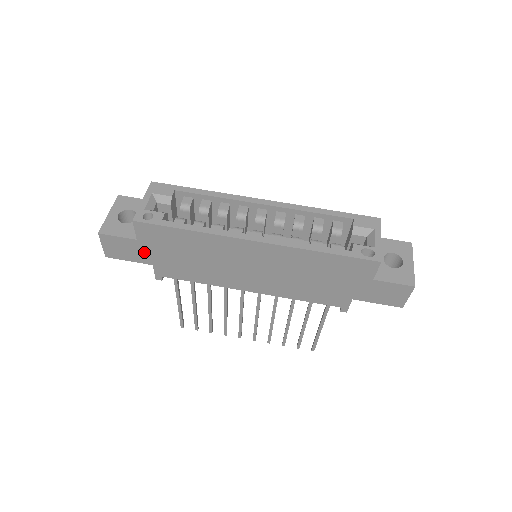
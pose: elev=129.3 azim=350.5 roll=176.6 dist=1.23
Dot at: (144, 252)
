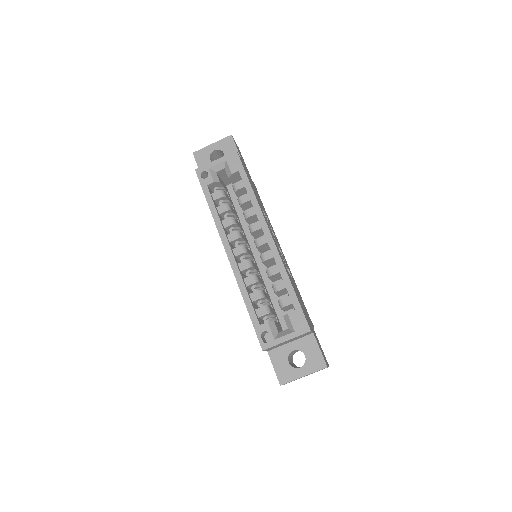
Dot at: occluded
